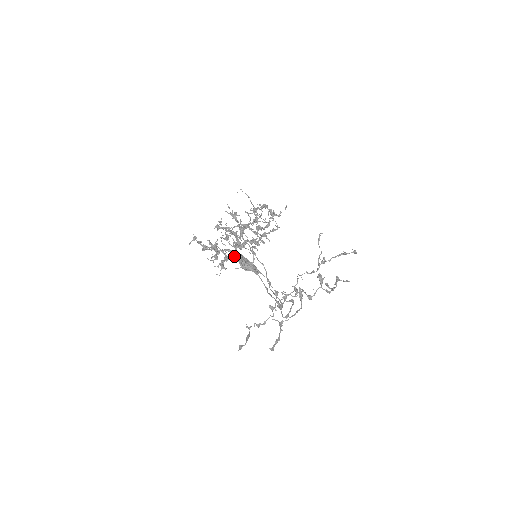
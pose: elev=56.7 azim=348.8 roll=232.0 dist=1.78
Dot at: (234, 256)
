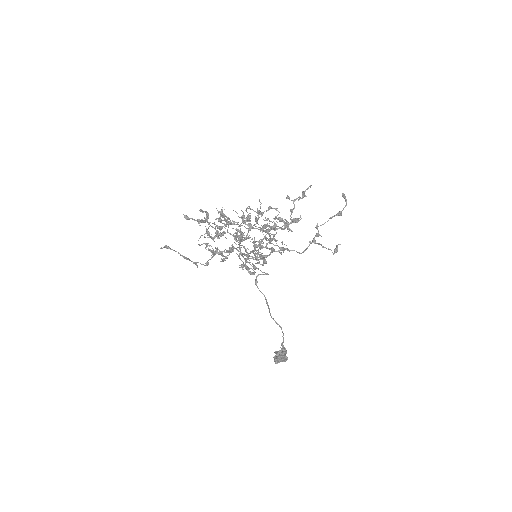
Dot at: (220, 218)
